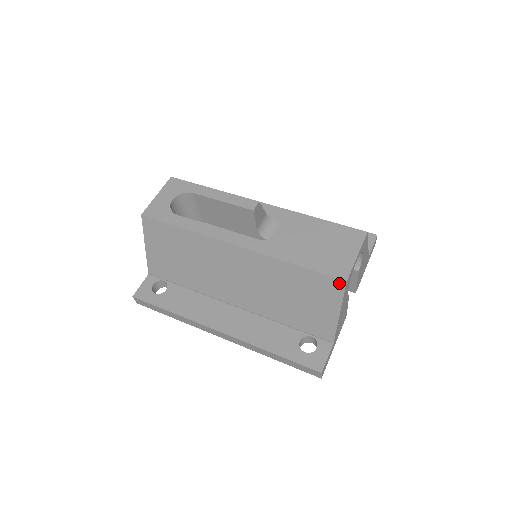
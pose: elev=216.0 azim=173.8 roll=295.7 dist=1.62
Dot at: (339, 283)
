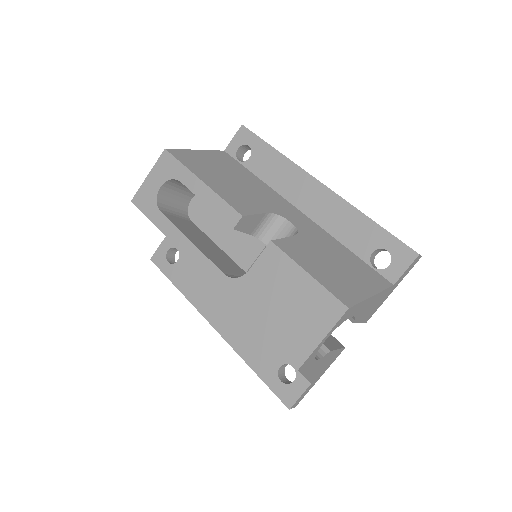
Dot at: occluded
